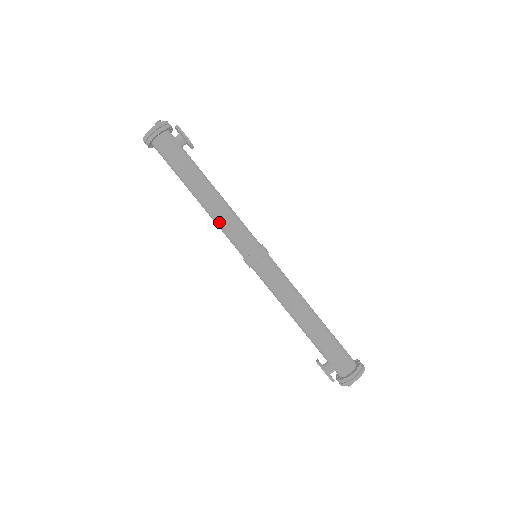
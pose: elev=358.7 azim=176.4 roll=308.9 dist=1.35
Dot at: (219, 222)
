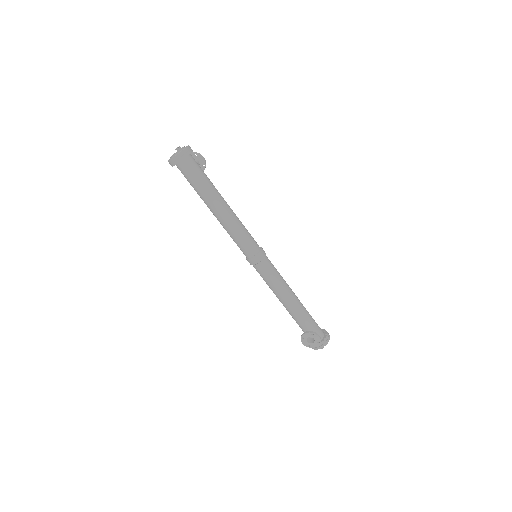
Dot at: (237, 226)
